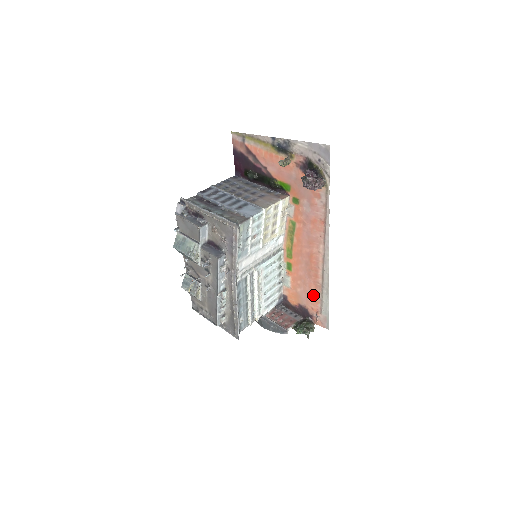
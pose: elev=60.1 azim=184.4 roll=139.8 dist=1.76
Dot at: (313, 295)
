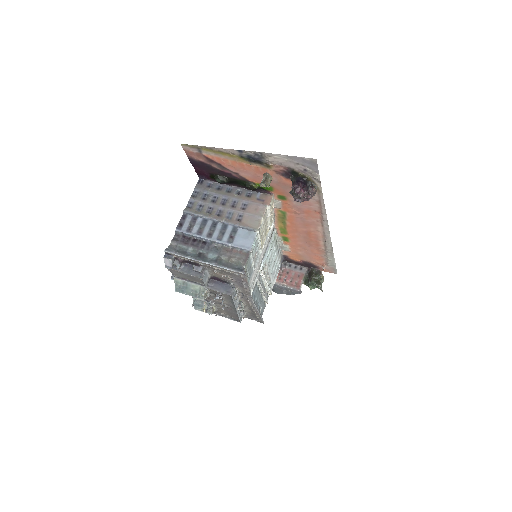
Dot at: (316, 256)
